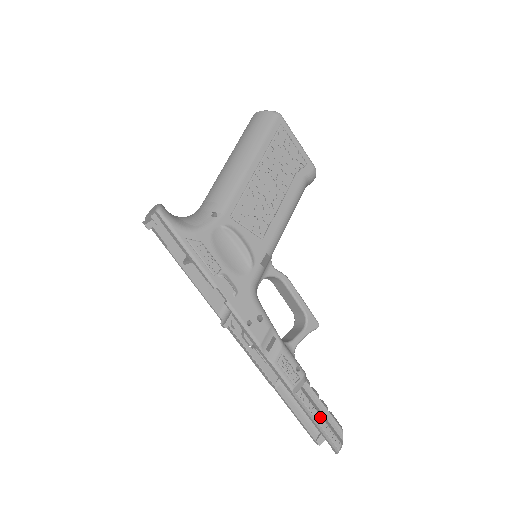
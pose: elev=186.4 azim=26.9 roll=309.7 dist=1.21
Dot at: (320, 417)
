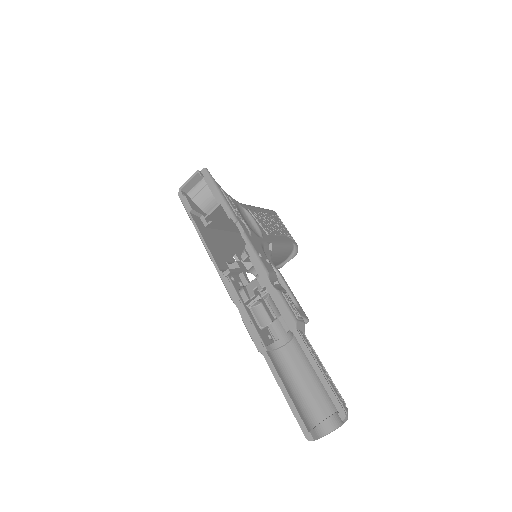
Dot at: (322, 368)
